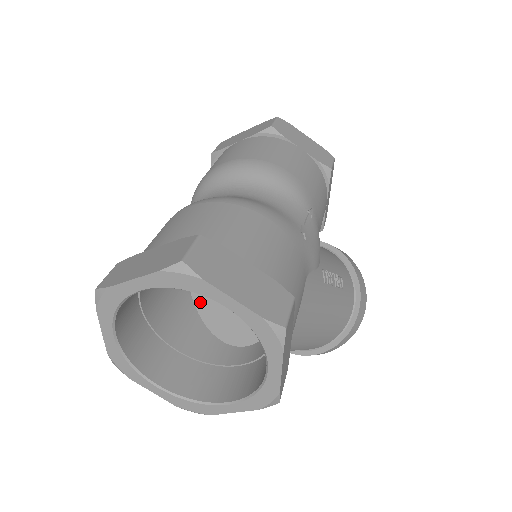
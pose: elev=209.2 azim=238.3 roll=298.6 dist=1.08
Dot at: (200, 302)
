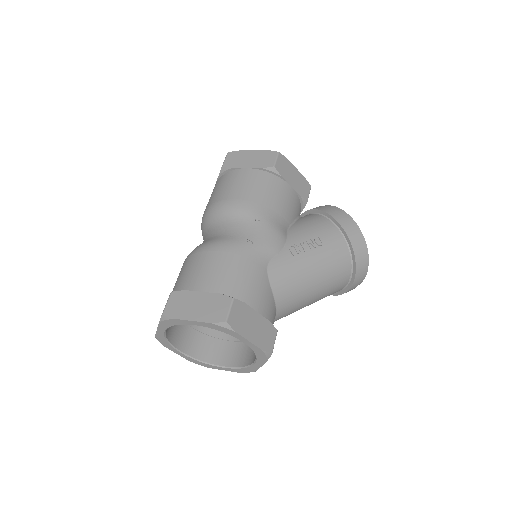
Dot at: occluded
